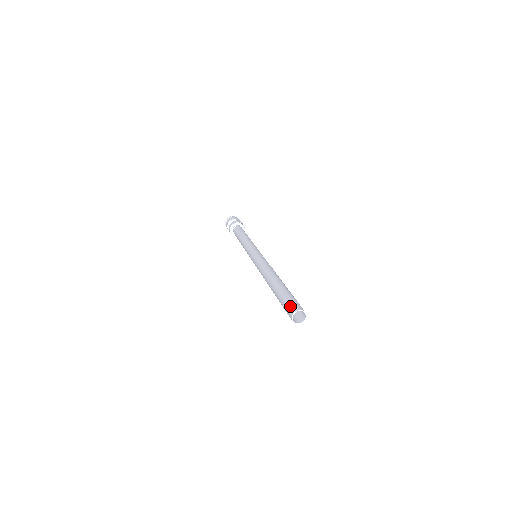
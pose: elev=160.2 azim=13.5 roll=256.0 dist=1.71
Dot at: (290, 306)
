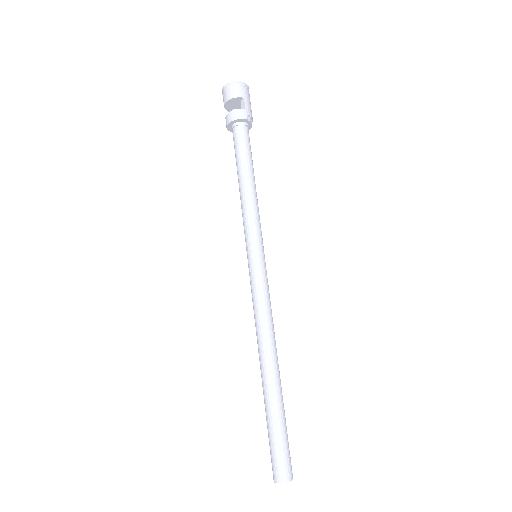
Dot at: (278, 465)
